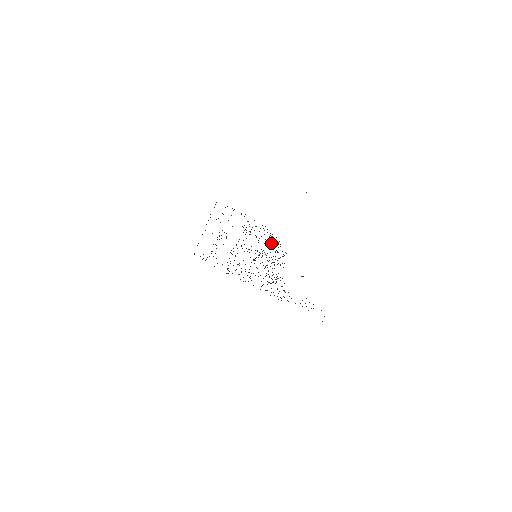
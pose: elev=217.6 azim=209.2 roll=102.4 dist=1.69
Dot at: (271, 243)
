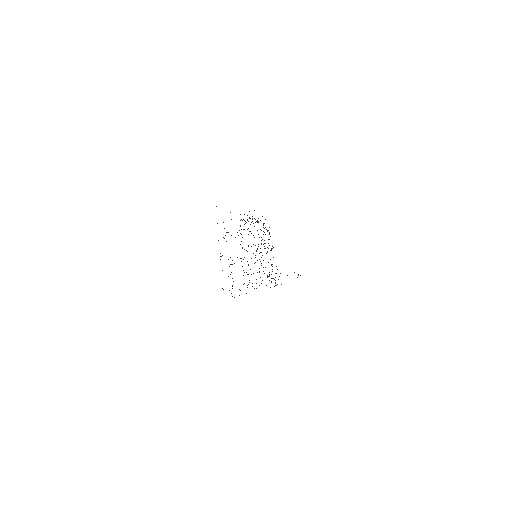
Dot at: (260, 229)
